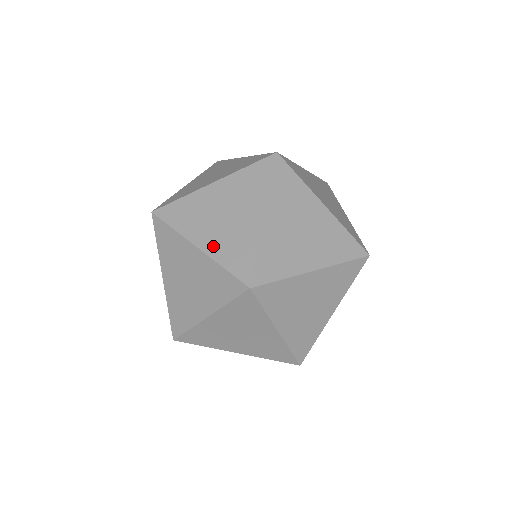
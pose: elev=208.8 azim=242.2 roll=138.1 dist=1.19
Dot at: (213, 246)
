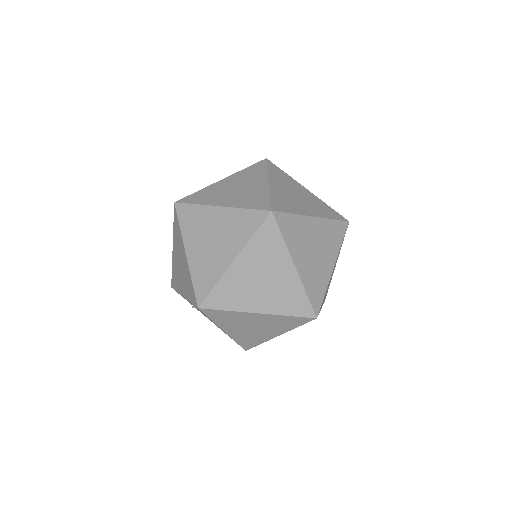
Dot at: occluded
